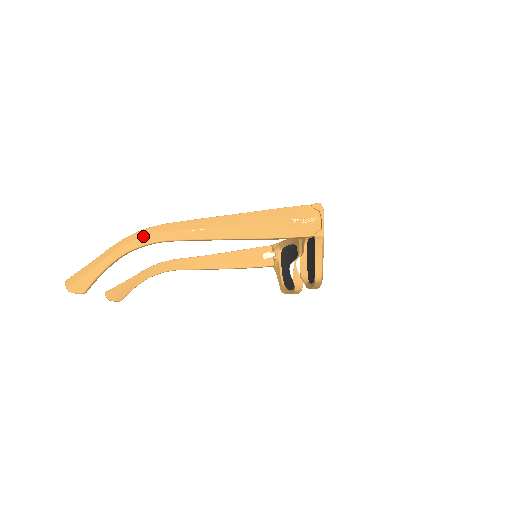
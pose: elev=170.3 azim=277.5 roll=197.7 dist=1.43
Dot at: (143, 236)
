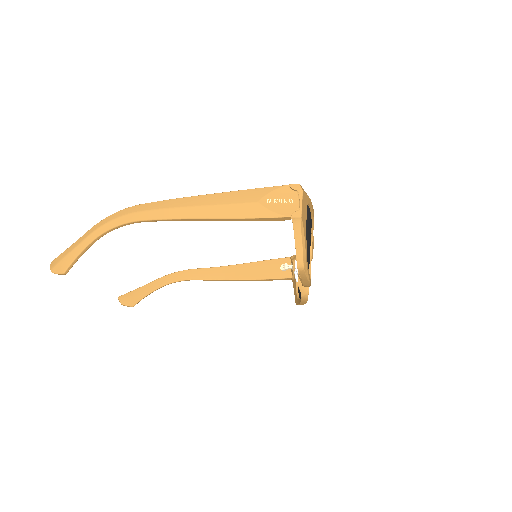
Dot at: (118, 216)
